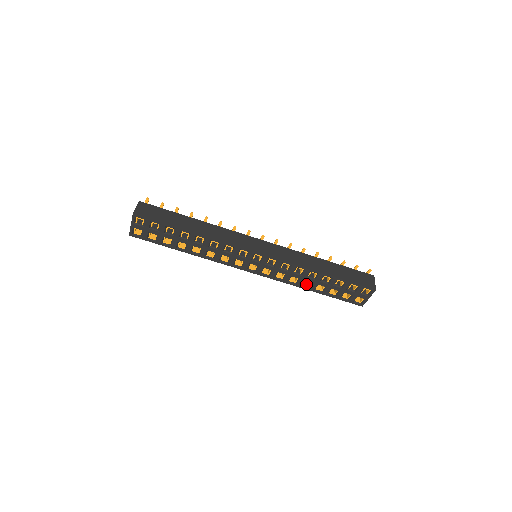
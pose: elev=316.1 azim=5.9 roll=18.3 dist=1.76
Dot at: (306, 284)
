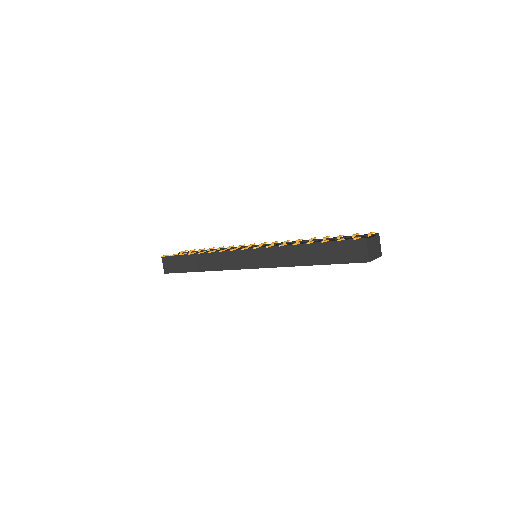
Dot at: occluded
